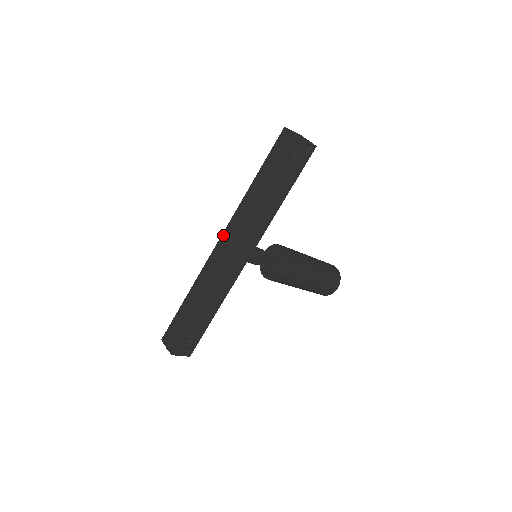
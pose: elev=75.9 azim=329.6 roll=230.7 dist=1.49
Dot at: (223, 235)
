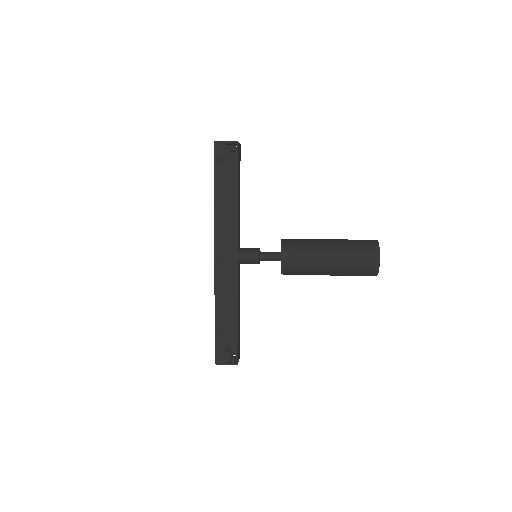
Dot at: occluded
